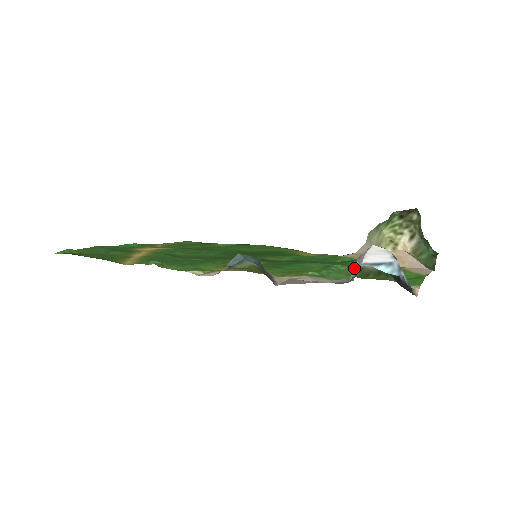
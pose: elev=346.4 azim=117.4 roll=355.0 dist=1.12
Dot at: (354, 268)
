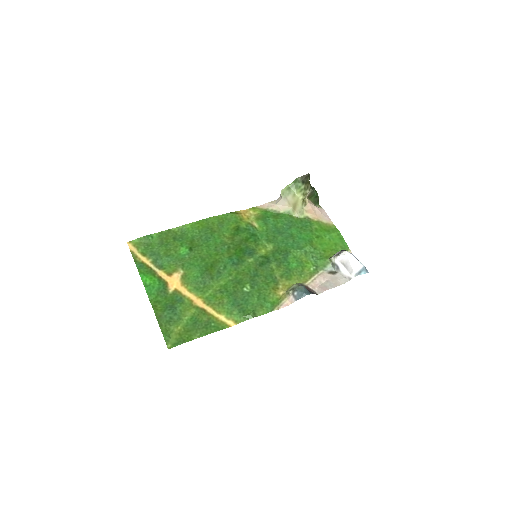
Dot at: (341, 268)
